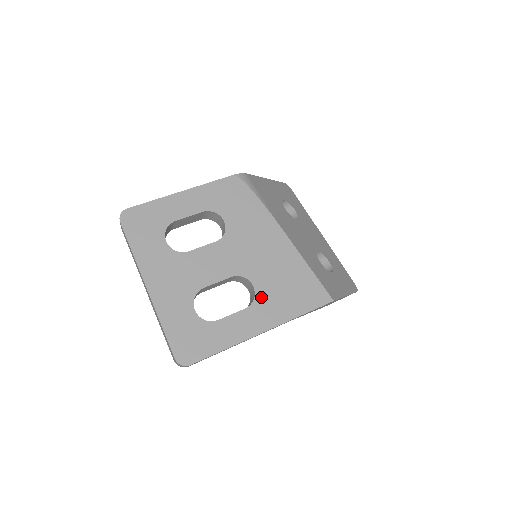
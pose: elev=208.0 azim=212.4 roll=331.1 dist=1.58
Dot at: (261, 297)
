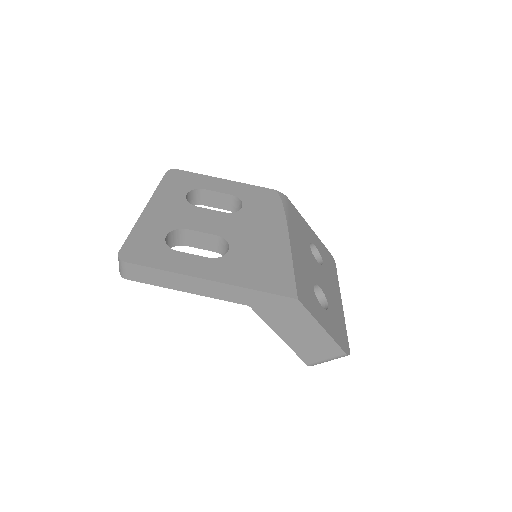
Dot at: (229, 259)
